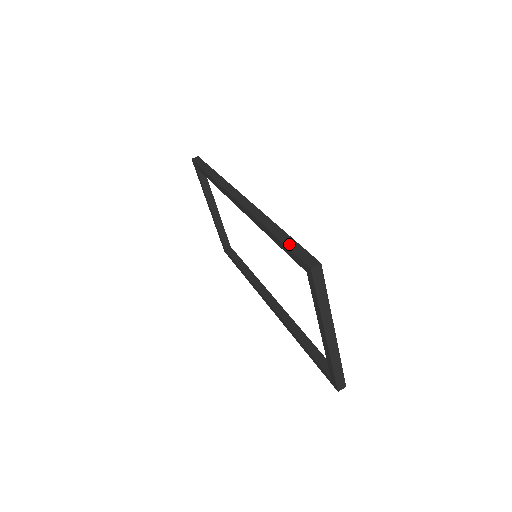
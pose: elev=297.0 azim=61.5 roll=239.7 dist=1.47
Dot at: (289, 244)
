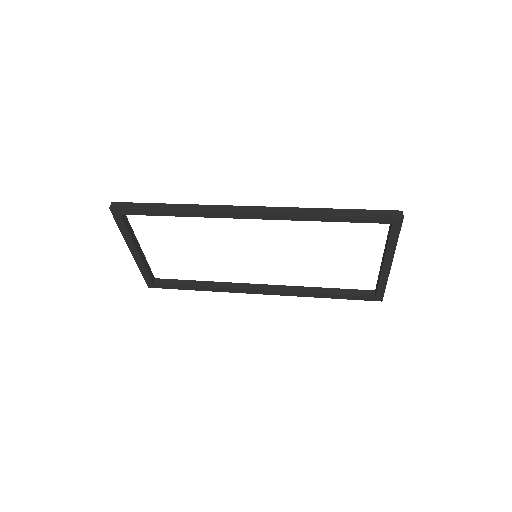
Dot at: (361, 214)
